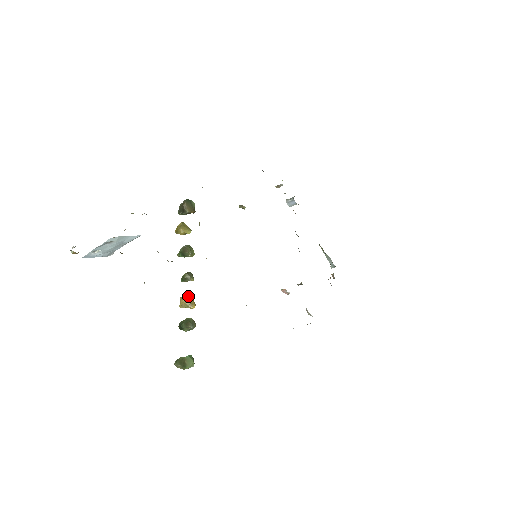
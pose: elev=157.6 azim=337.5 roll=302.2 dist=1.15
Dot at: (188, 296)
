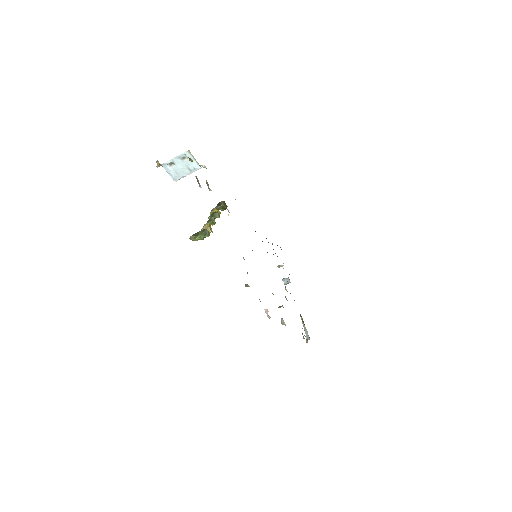
Dot at: (210, 224)
